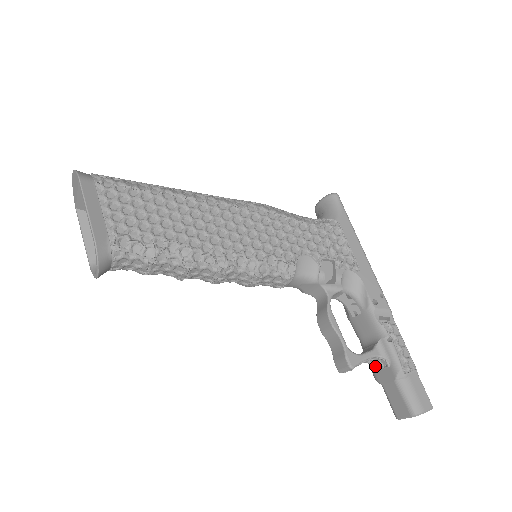
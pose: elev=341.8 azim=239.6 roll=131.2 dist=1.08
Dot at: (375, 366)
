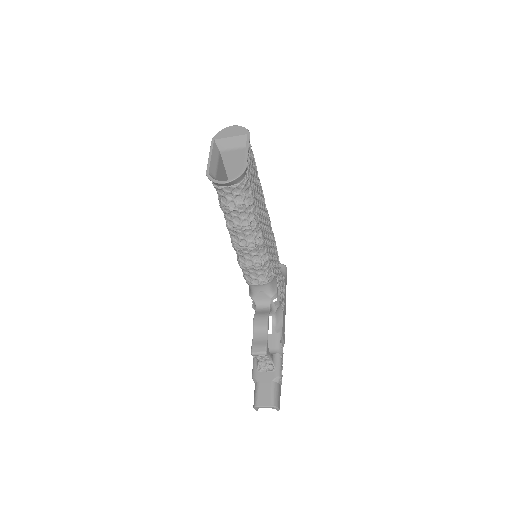
Dot at: (262, 368)
